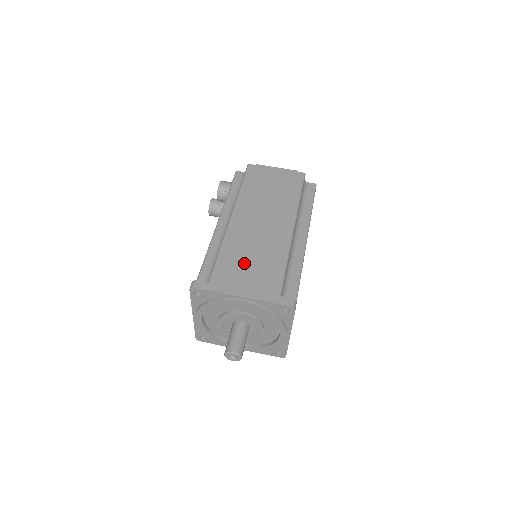
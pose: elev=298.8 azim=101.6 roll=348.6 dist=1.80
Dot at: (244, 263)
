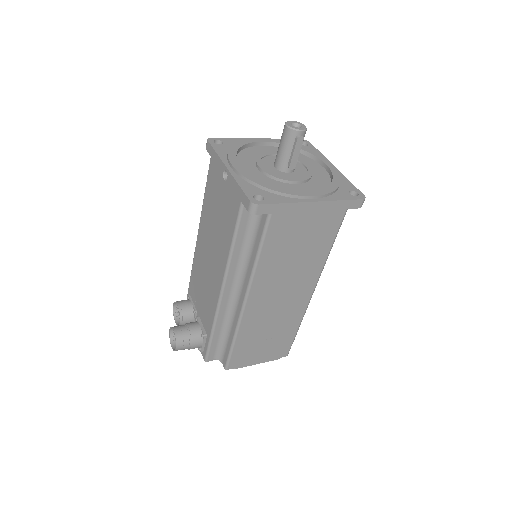
Dot at: occluded
